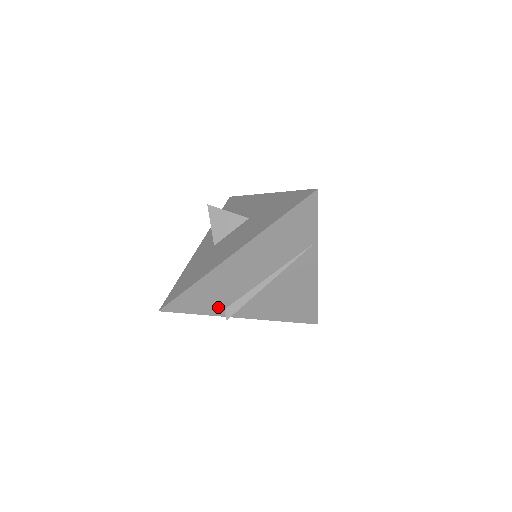
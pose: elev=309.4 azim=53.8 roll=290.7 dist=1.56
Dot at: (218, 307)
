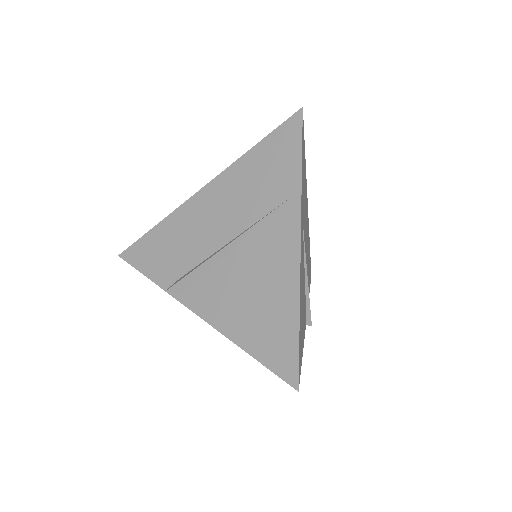
Dot at: (170, 275)
